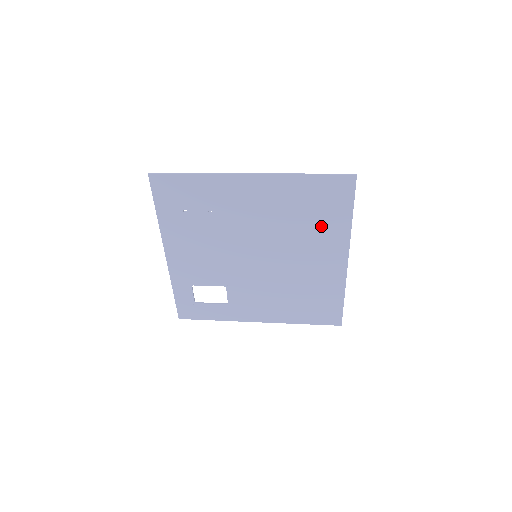
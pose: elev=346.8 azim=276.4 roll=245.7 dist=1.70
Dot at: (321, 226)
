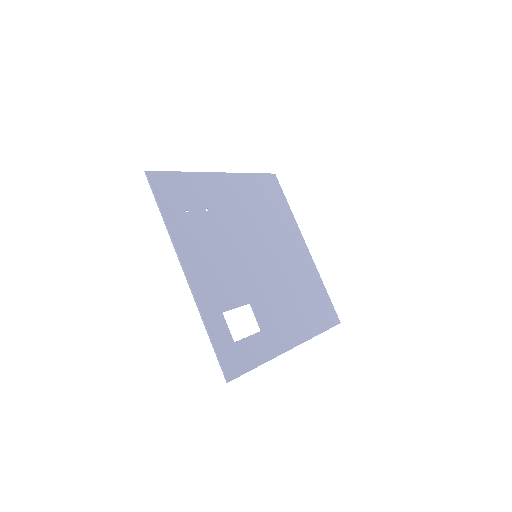
Dot at: (279, 217)
